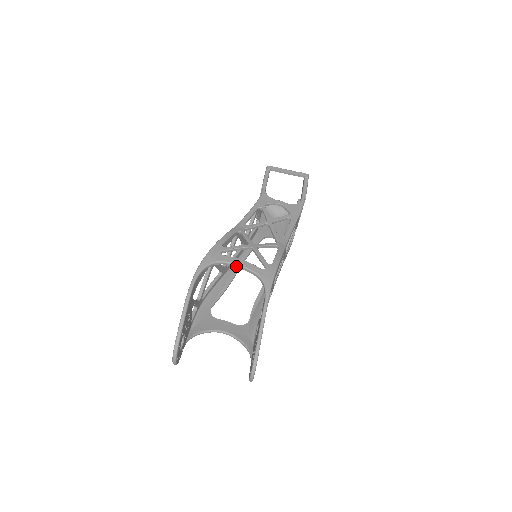
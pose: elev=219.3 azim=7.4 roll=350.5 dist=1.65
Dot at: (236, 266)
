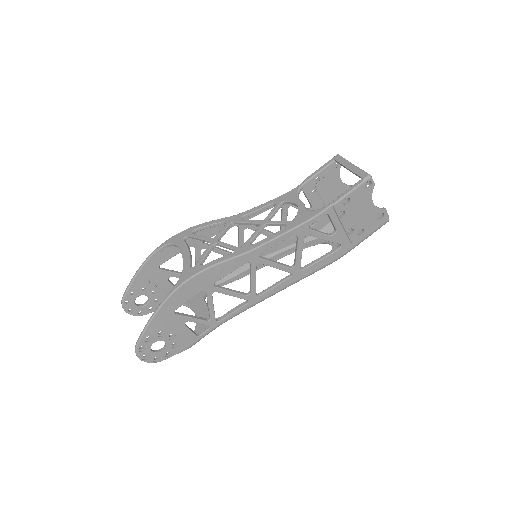
Dot at: (182, 254)
